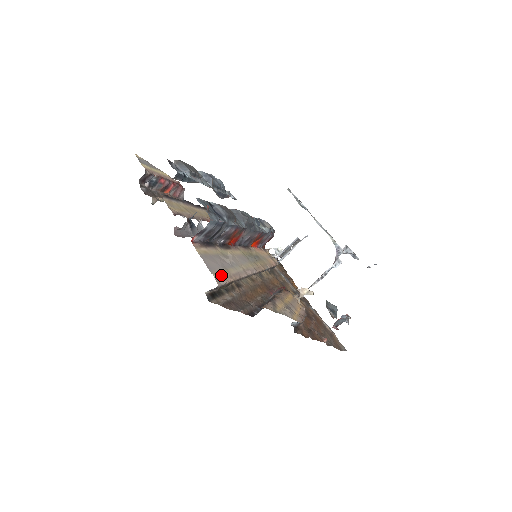
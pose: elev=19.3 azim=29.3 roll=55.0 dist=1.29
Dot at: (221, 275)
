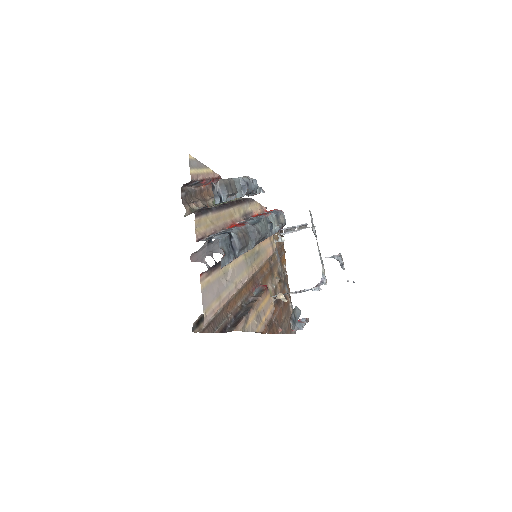
Dot at: (212, 308)
